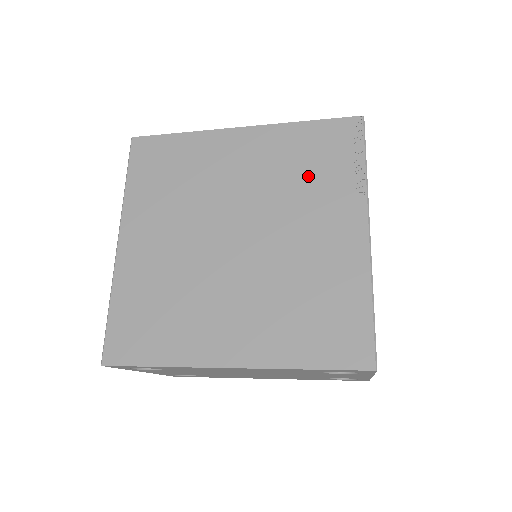
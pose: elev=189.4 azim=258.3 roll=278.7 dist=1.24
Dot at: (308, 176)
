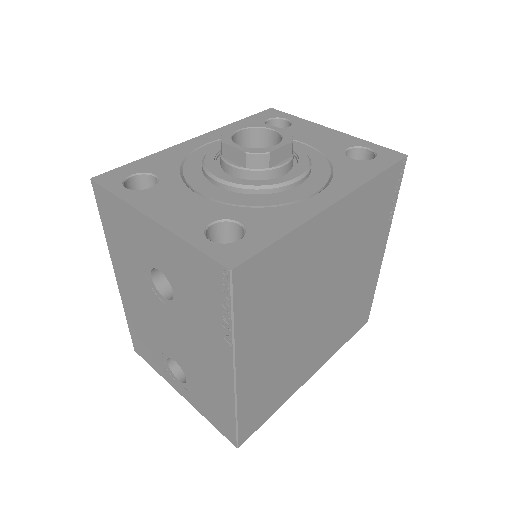
Dot at: (368, 229)
